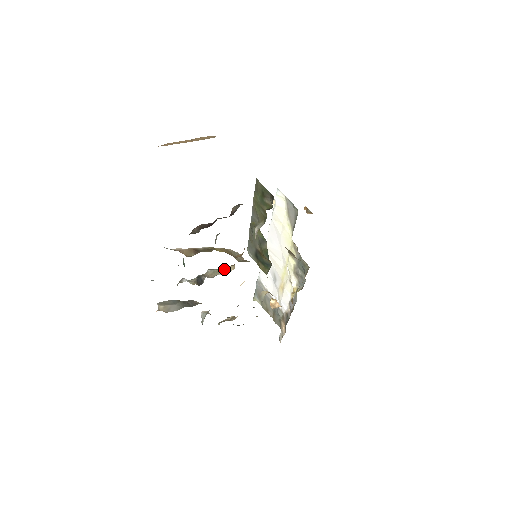
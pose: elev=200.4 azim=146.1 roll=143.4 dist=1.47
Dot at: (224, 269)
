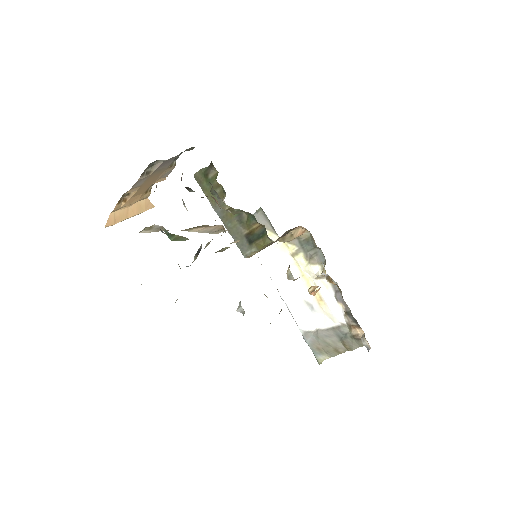
Dot at: occluded
